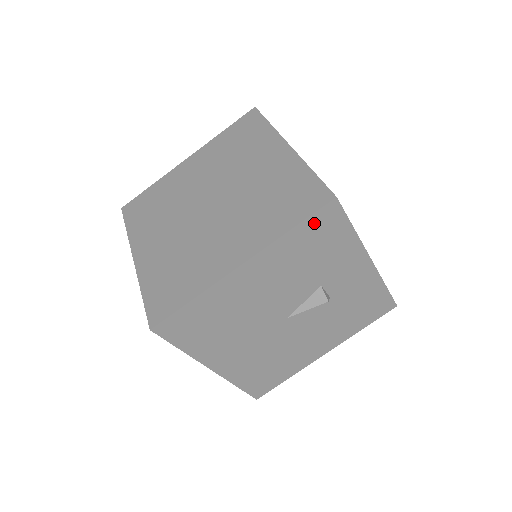
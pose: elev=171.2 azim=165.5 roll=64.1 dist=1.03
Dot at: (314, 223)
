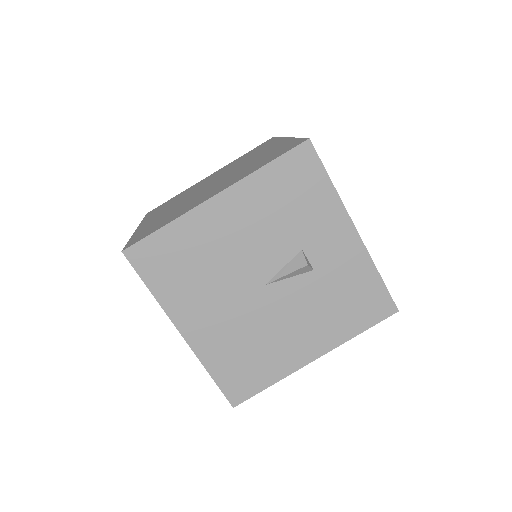
Dot at: (288, 164)
